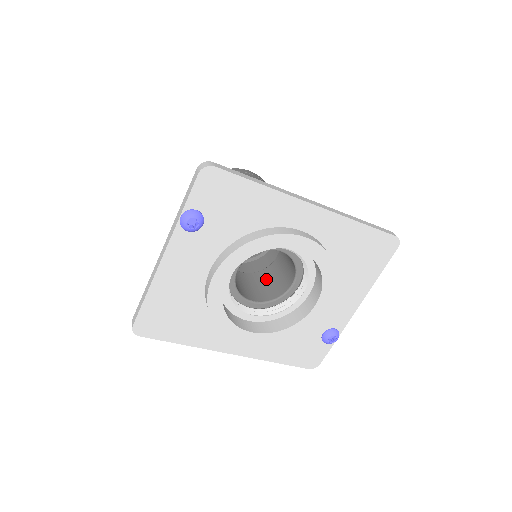
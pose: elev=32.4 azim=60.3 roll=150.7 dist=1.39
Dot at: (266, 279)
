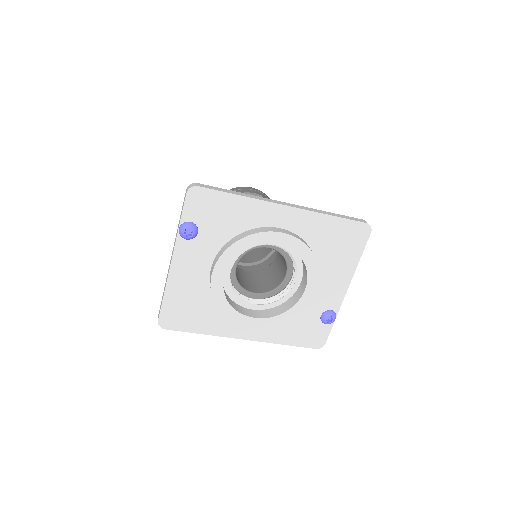
Dot at: (268, 275)
